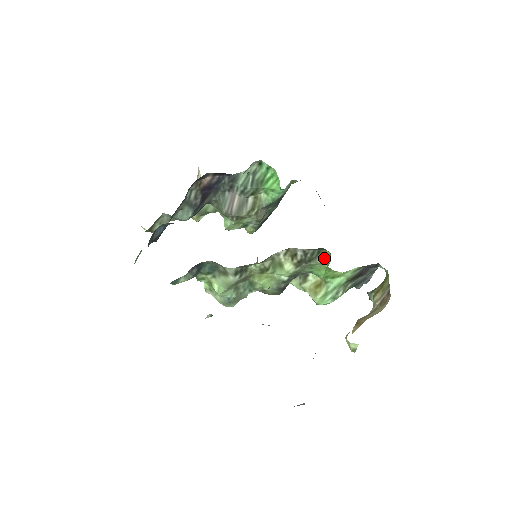
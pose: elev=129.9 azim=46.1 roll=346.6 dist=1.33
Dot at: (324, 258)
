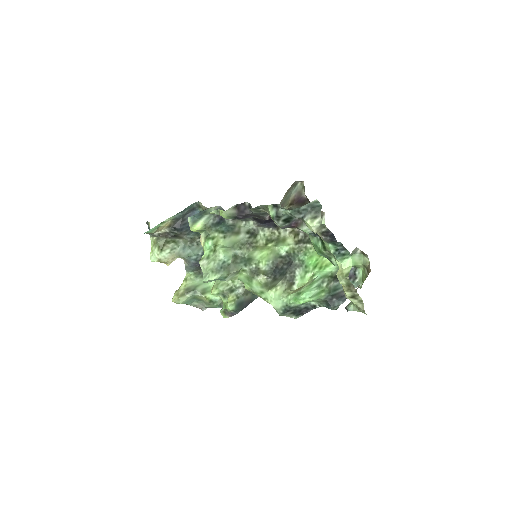
Dot at: occluded
